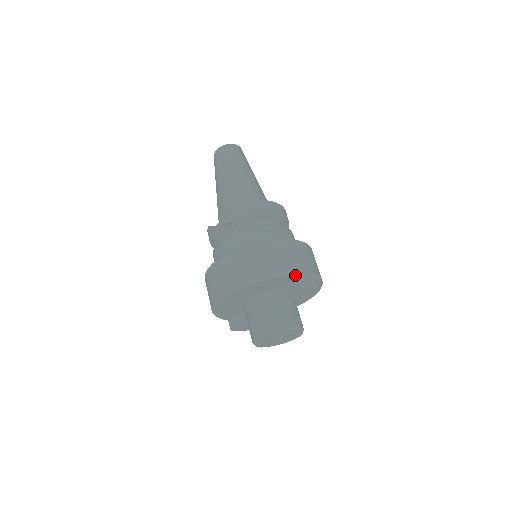
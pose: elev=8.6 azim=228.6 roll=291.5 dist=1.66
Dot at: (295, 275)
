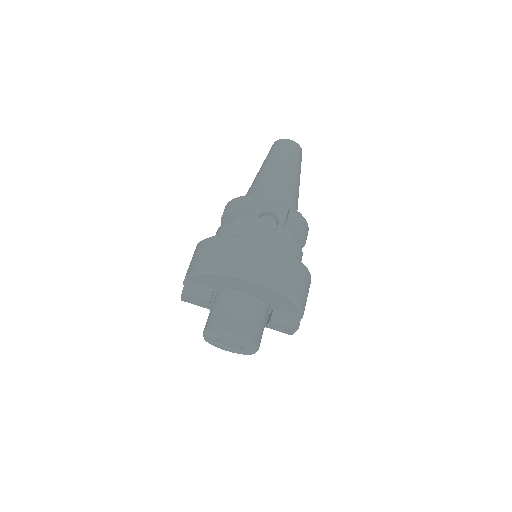
Dot at: (301, 316)
